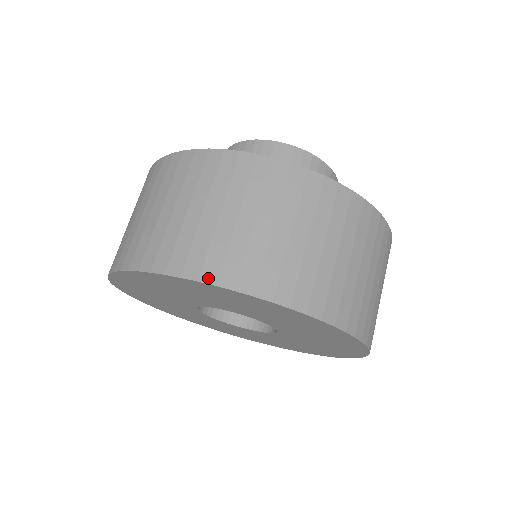
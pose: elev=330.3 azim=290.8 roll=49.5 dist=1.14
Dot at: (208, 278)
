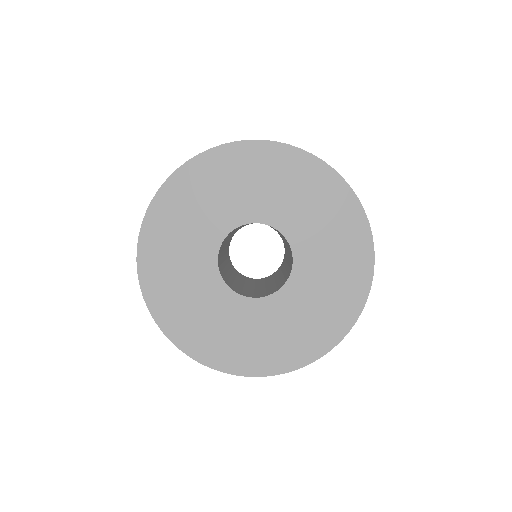
Dot at: (268, 141)
